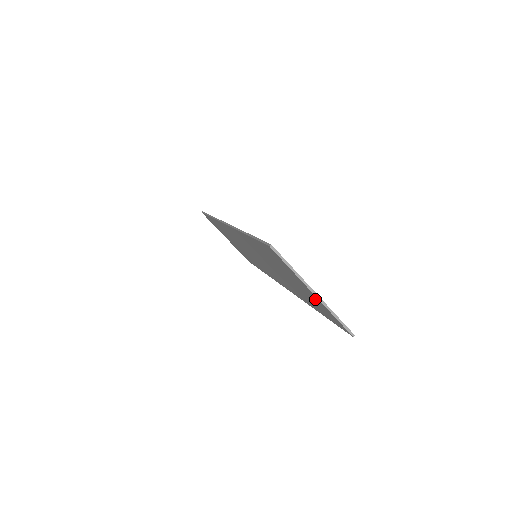
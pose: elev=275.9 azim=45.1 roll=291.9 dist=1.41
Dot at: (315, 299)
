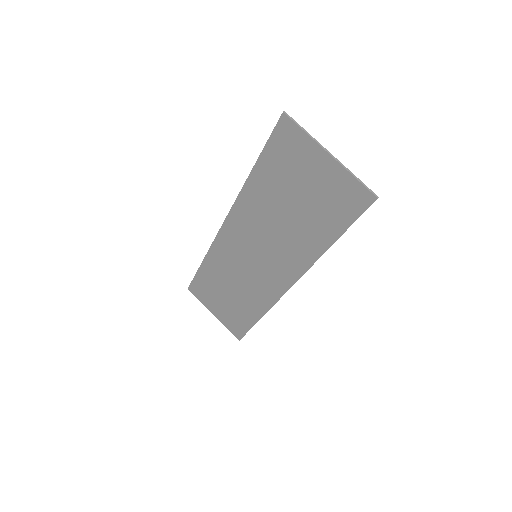
Dot at: (331, 177)
